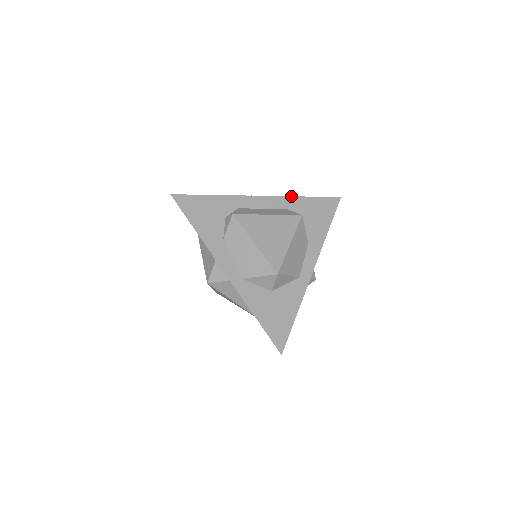
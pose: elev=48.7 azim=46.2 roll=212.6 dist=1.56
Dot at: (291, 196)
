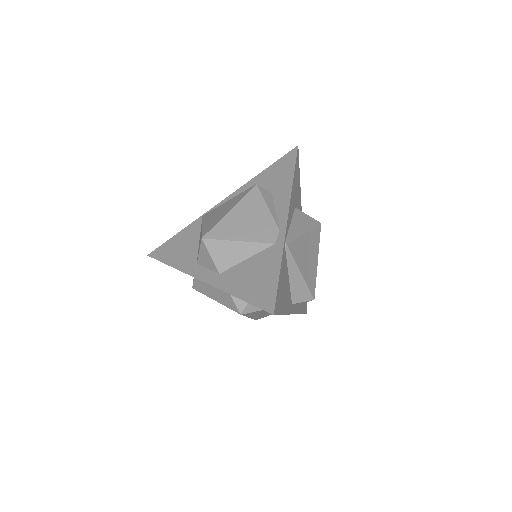
Dot at: occluded
